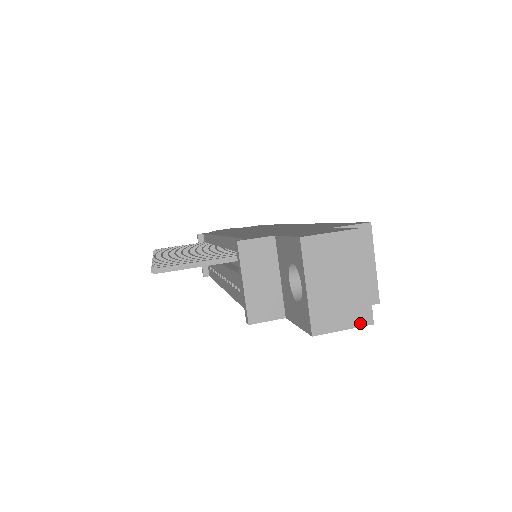
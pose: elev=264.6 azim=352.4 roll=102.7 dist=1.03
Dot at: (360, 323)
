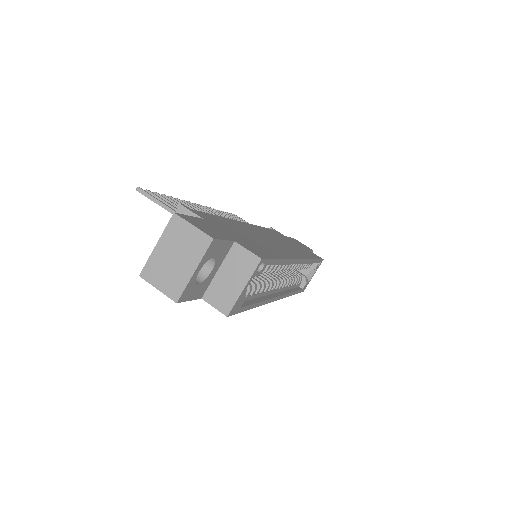
Dot at: (169, 294)
